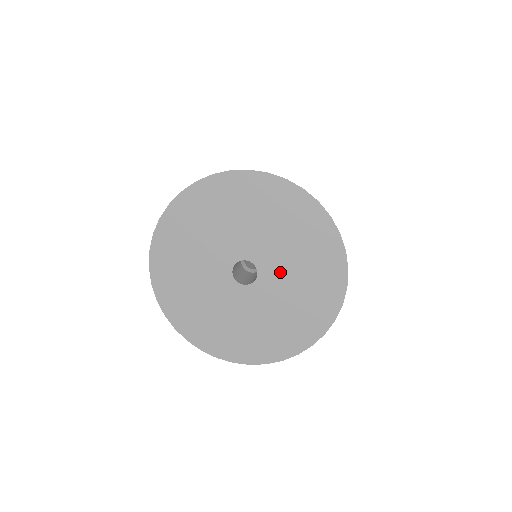
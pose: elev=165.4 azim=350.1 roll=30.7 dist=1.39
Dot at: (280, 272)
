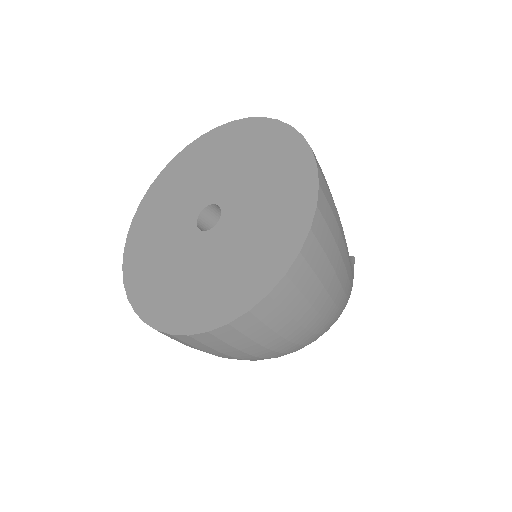
Dot at: (237, 186)
